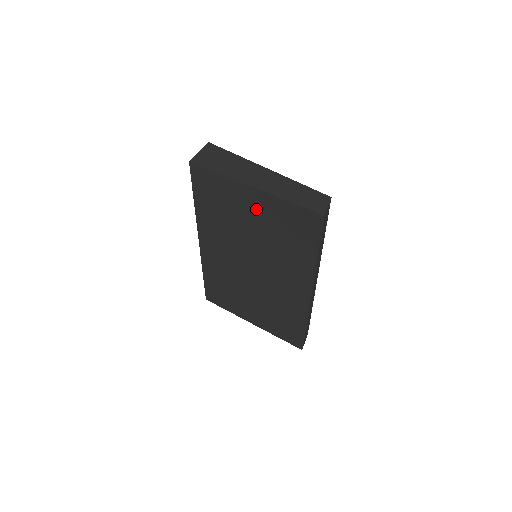
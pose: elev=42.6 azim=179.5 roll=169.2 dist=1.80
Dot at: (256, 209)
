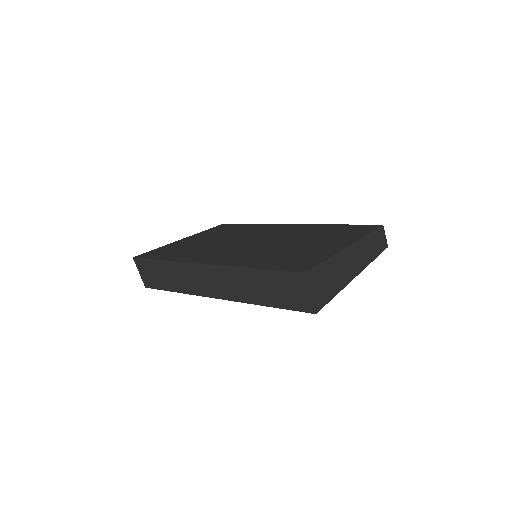
Dot at: occluded
